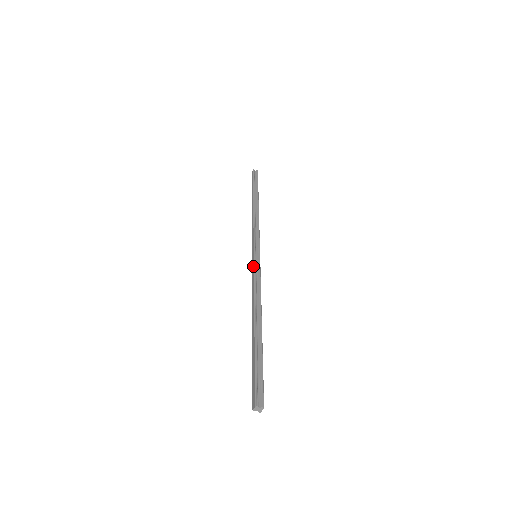
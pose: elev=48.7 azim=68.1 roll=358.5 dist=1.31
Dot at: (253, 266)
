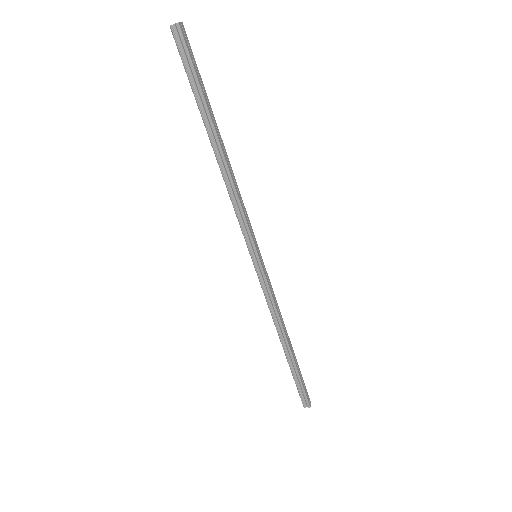
Dot at: (258, 278)
